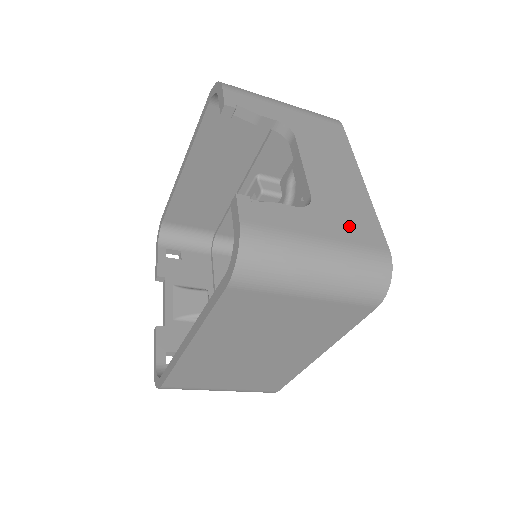
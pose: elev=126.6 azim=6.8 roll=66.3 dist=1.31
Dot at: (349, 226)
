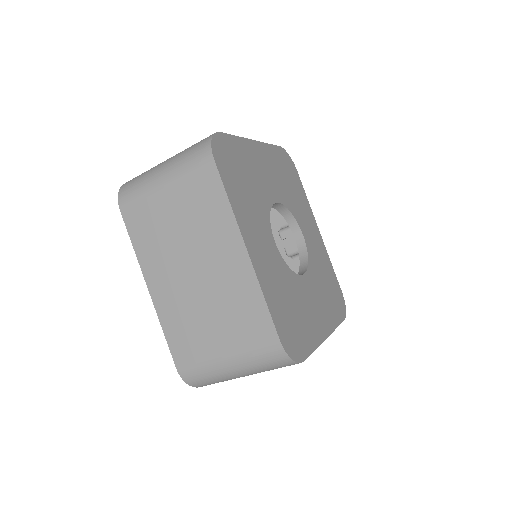
Dot at: occluded
